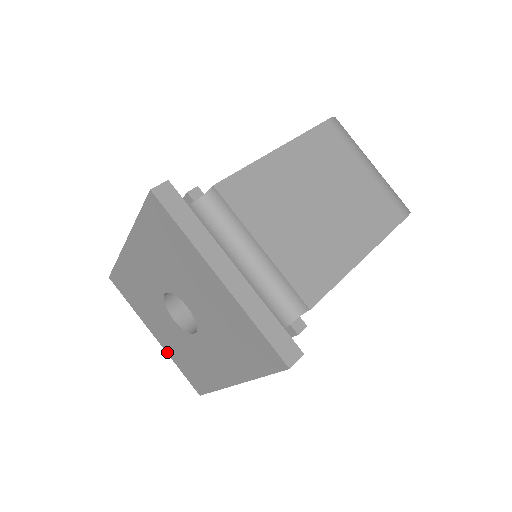
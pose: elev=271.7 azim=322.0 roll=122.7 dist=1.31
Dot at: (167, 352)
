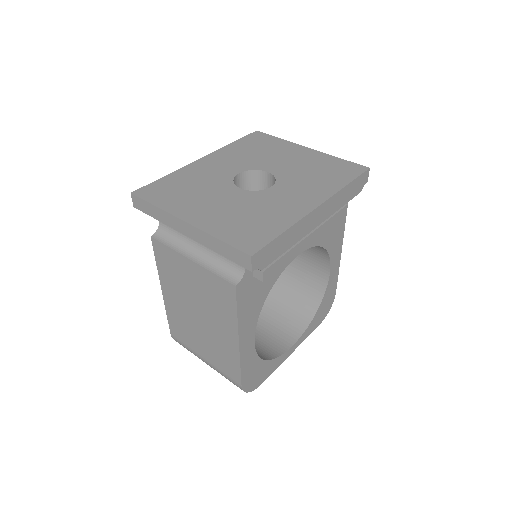
Dot at: (204, 229)
